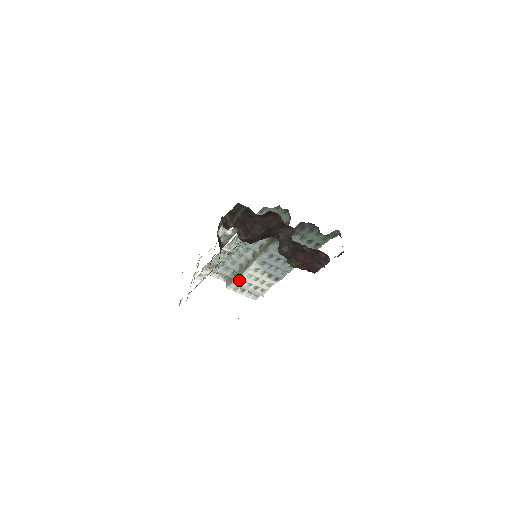
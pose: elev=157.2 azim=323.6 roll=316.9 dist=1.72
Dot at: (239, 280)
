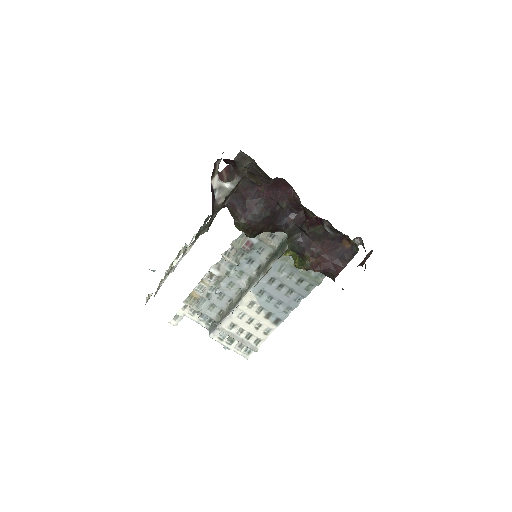
Dot at: (227, 322)
